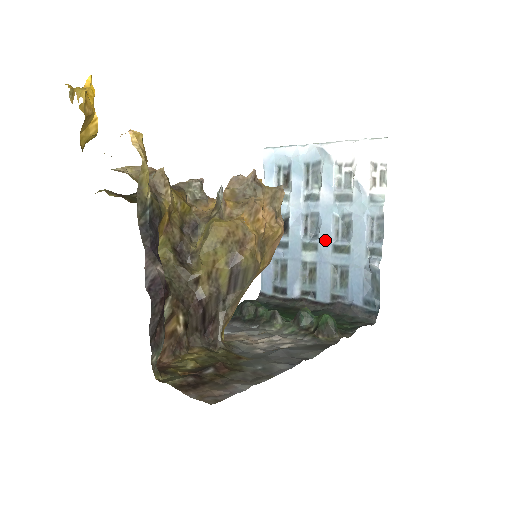
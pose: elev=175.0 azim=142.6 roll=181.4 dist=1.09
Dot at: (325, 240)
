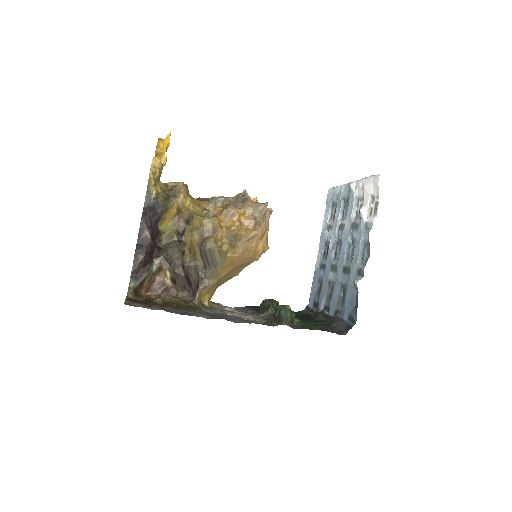
Dot at: (341, 262)
